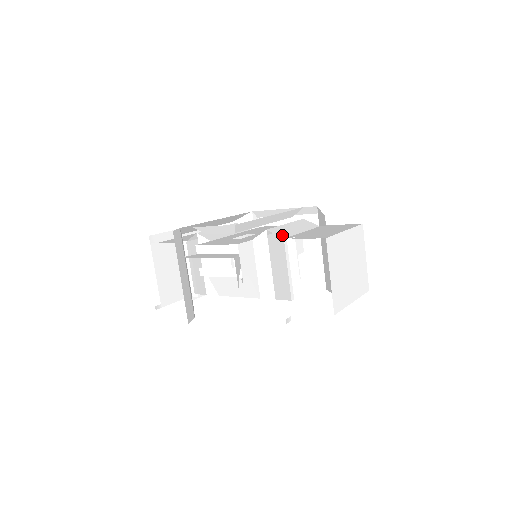
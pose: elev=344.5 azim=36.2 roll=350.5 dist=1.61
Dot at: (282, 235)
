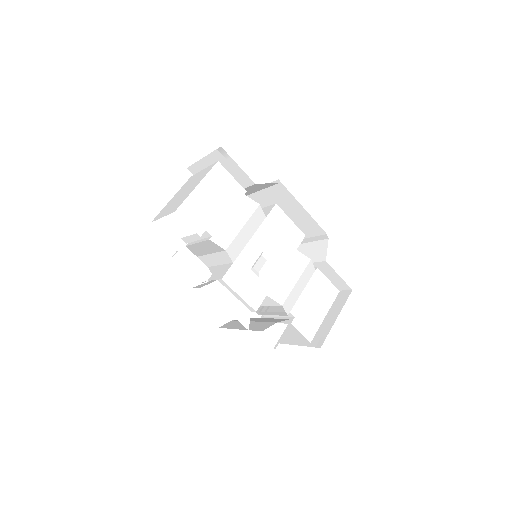
Dot at: (289, 310)
